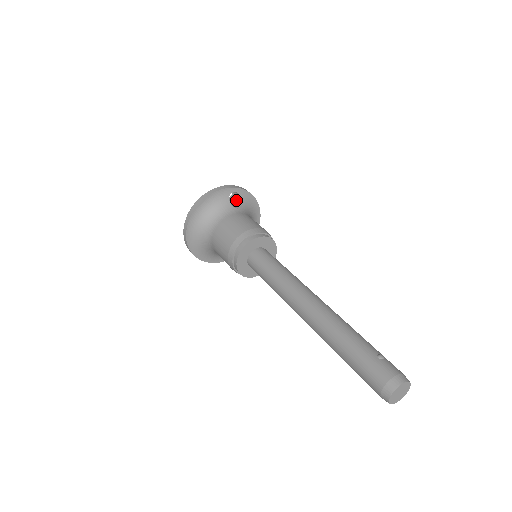
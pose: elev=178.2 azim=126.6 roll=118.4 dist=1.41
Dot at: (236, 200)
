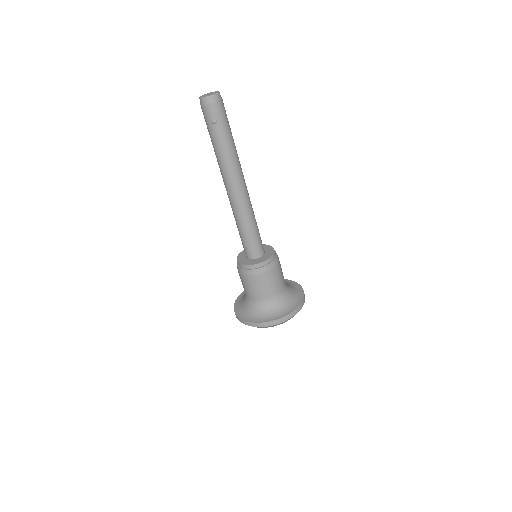
Dot at: occluded
